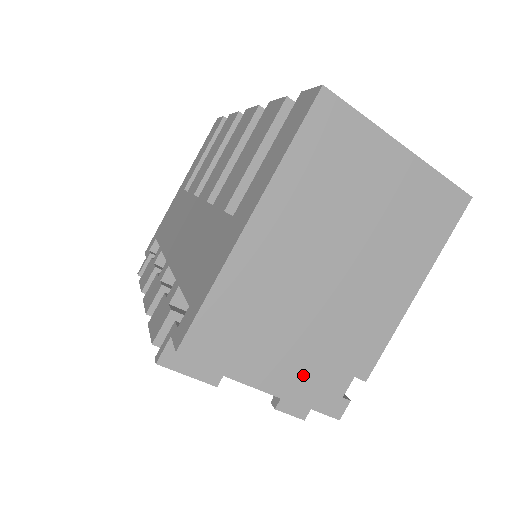
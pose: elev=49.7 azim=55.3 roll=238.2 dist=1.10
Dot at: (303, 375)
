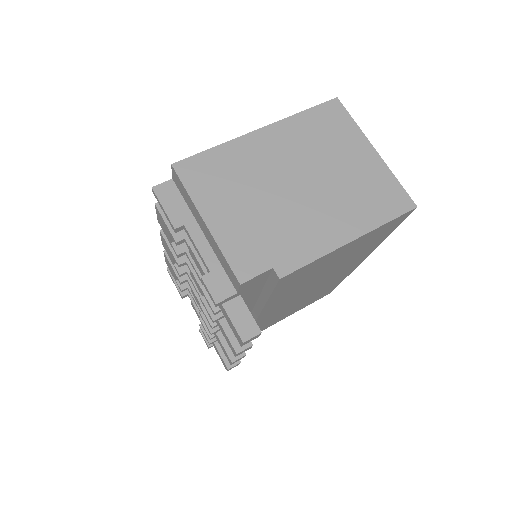
Dot at: (237, 237)
